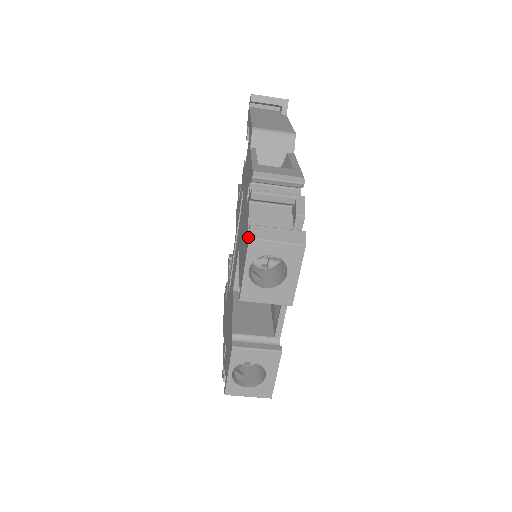
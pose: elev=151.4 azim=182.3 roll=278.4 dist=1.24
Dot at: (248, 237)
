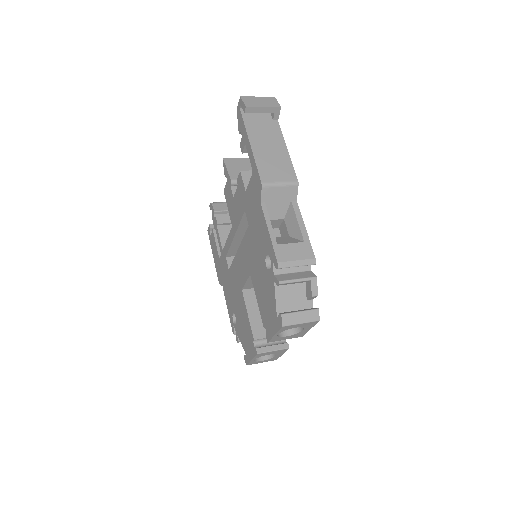
Dot at: (280, 323)
